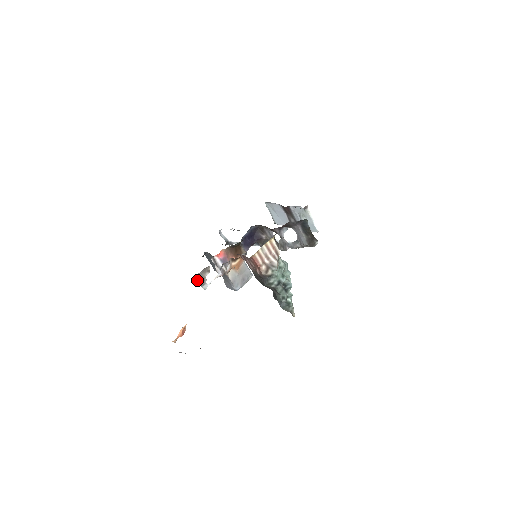
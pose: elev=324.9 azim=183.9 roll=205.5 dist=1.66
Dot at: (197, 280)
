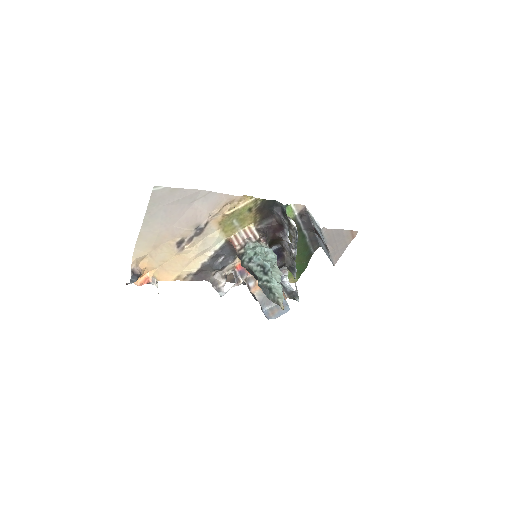
Dot at: (213, 285)
